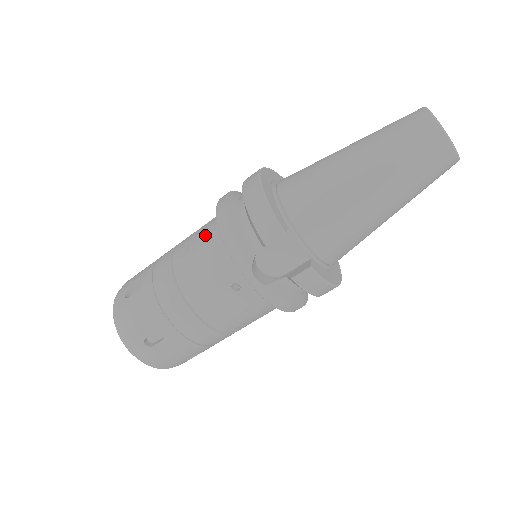
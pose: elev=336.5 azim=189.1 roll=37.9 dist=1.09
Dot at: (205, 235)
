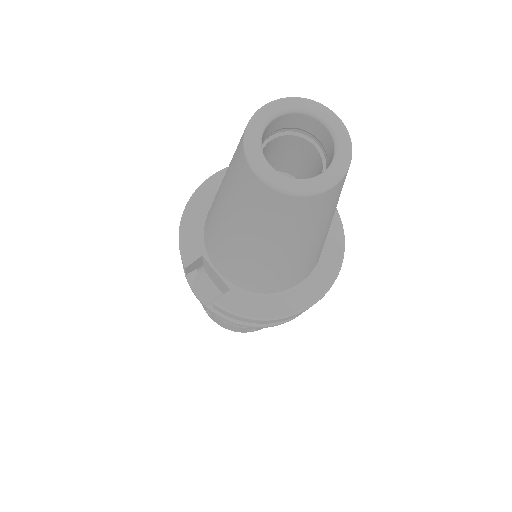
Dot at: occluded
